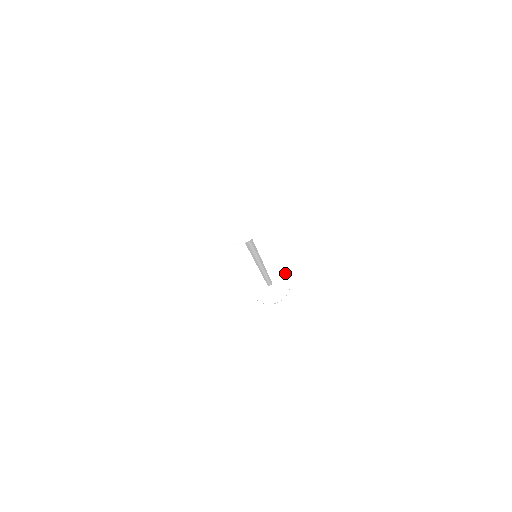
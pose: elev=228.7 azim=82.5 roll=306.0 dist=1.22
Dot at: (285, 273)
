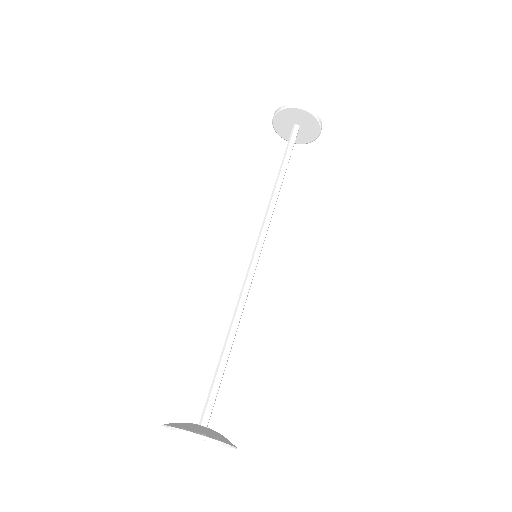
Dot at: (313, 117)
